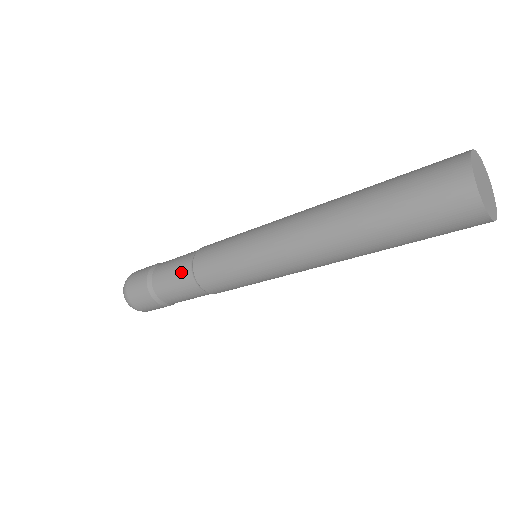
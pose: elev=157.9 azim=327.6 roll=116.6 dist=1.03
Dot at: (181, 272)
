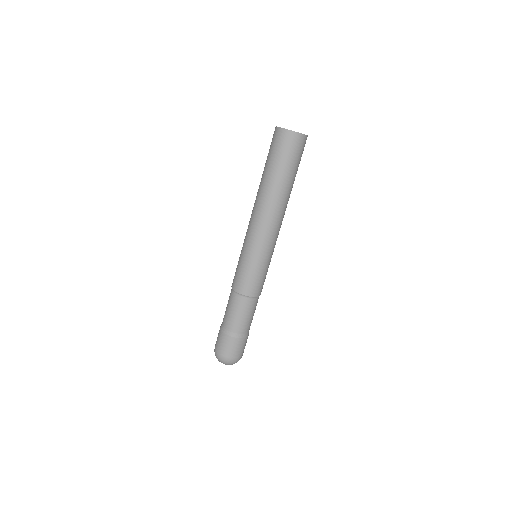
Dot at: (230, 300)
